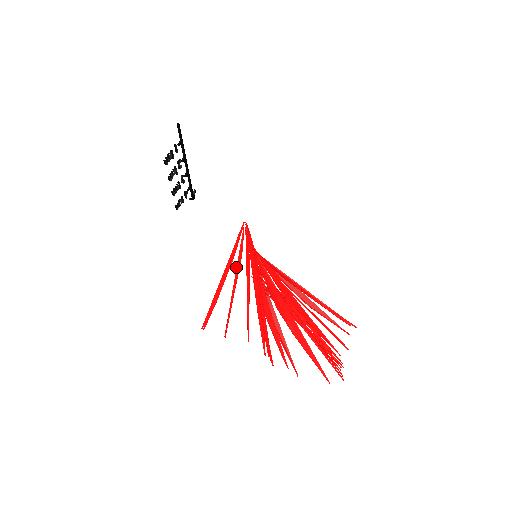
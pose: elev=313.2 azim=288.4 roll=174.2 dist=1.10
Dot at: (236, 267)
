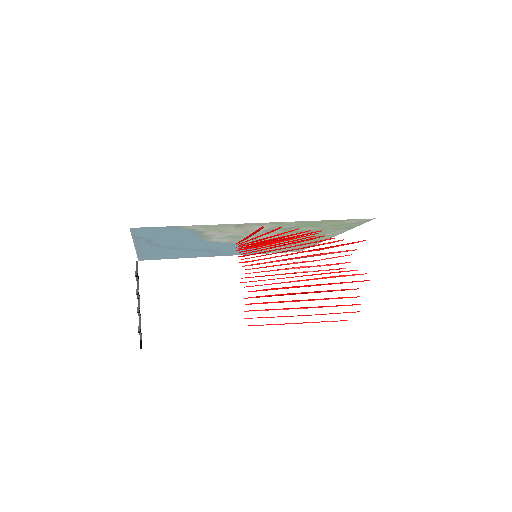
Dot at: (253, 238)
